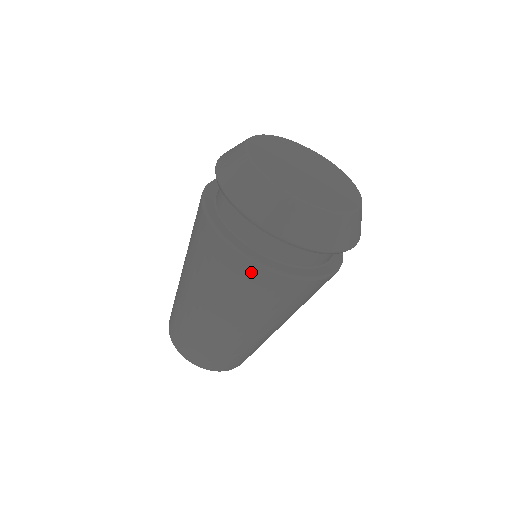
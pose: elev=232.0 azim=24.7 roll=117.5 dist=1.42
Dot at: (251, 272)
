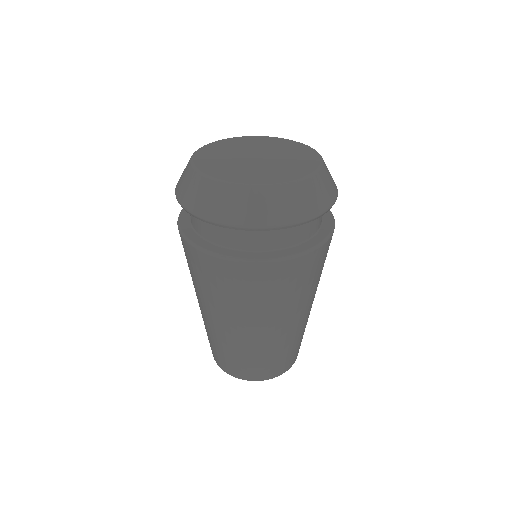
Dot at: (203, 261)
